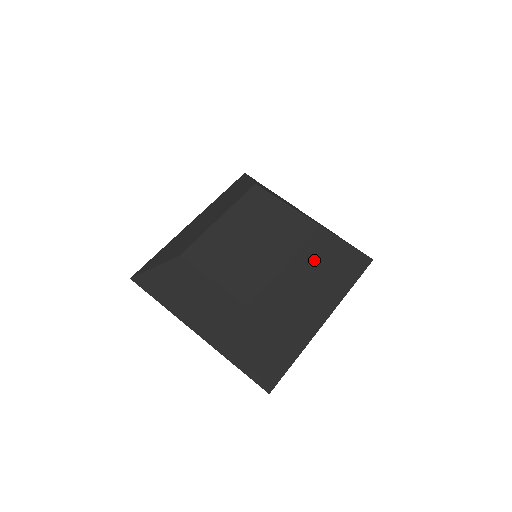
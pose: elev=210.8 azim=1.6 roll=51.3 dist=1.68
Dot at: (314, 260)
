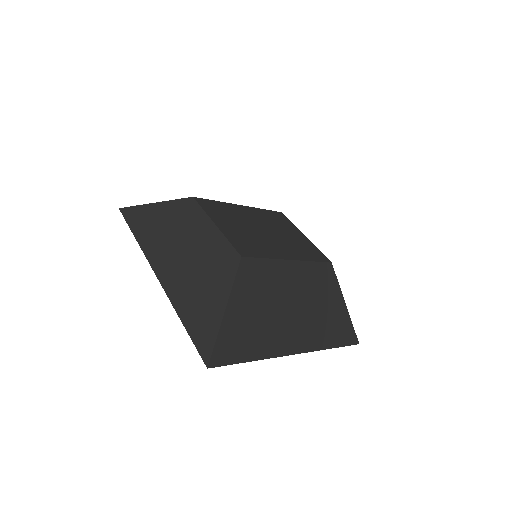
Dot at: (314, 284)
